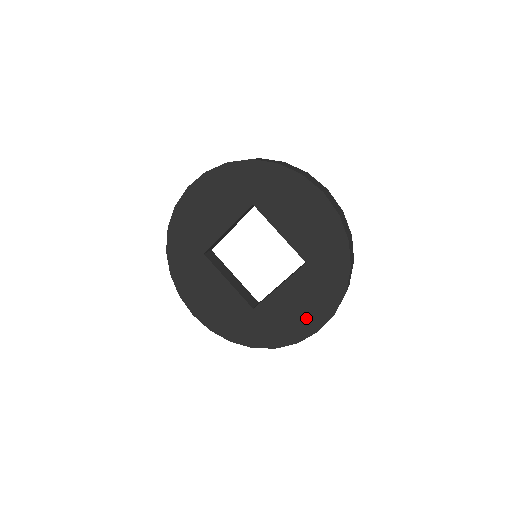
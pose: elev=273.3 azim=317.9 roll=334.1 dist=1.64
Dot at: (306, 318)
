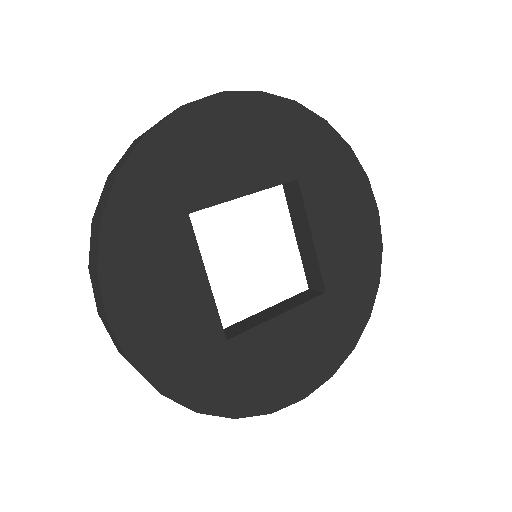
Dot at: (297, 374)
